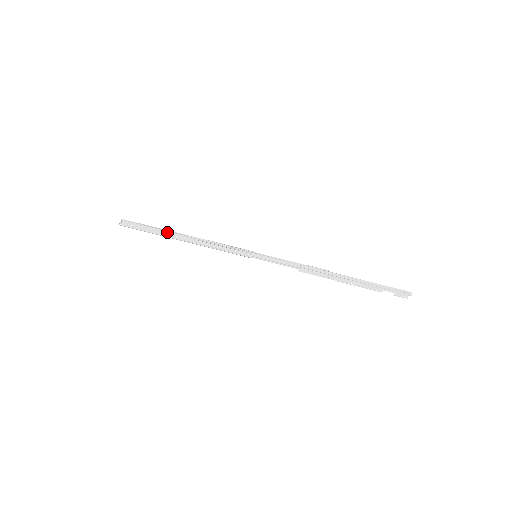
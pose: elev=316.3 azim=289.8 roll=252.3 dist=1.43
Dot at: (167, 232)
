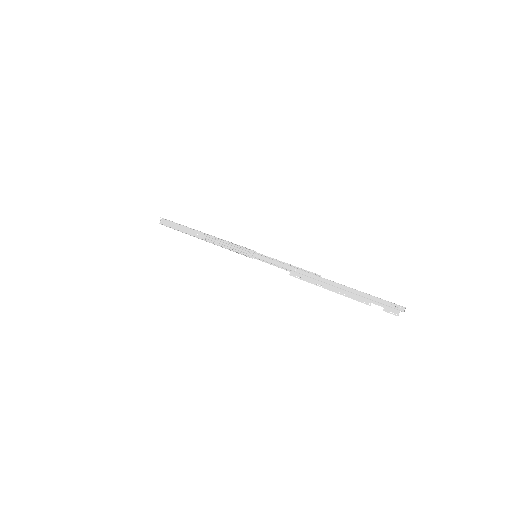
Dot at: (191, 230)
